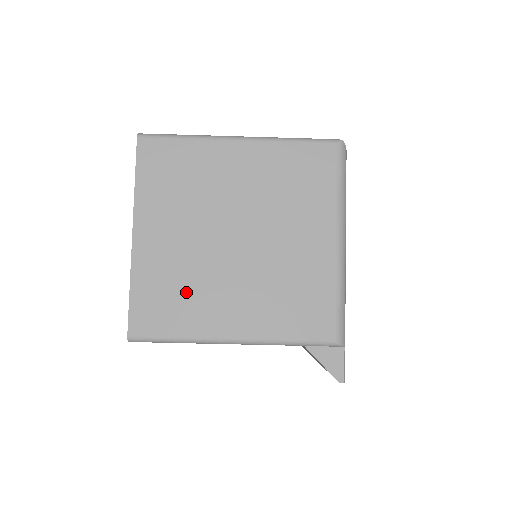
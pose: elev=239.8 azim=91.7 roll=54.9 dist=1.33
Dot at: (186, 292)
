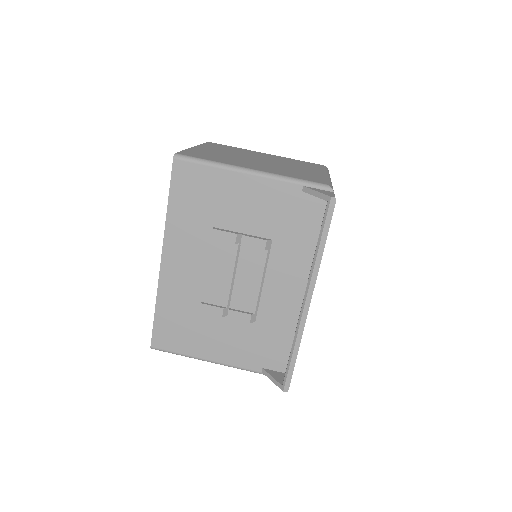
Dot at: (222, 158)
